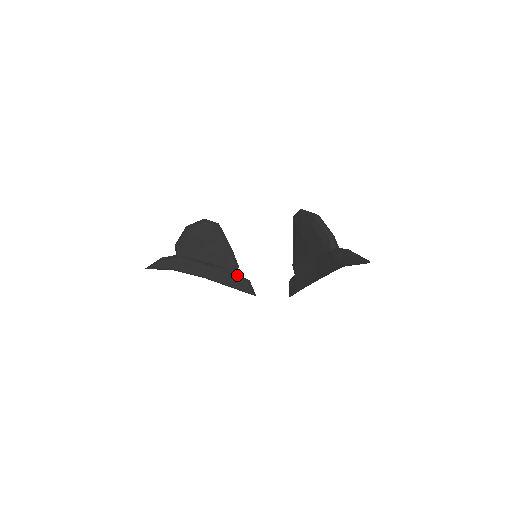
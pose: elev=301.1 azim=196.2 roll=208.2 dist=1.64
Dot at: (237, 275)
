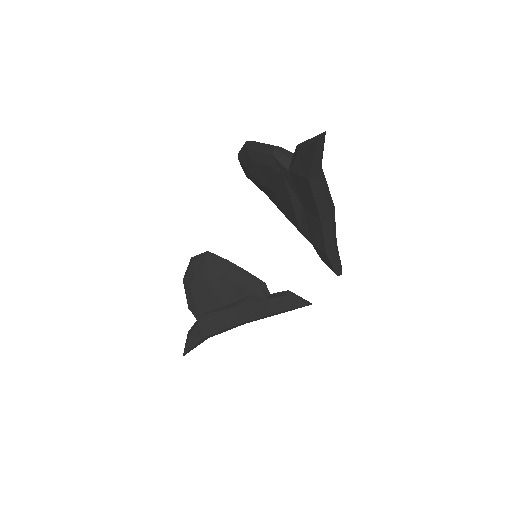
Dot at: (271, 295)
